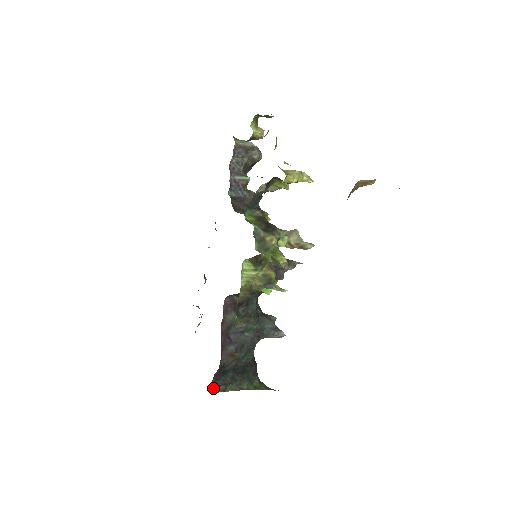
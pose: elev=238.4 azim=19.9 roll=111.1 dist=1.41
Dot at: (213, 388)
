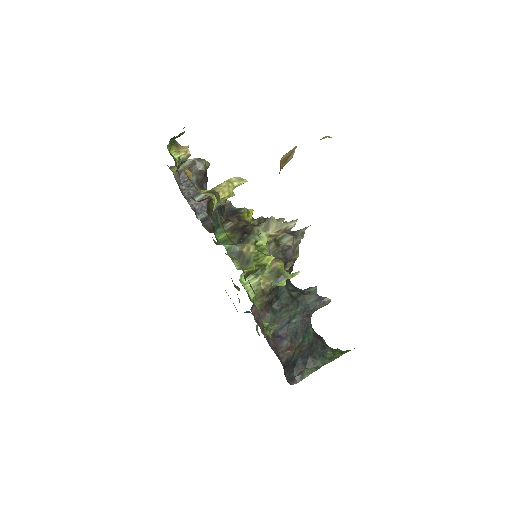
Dot at: (291, 382)
